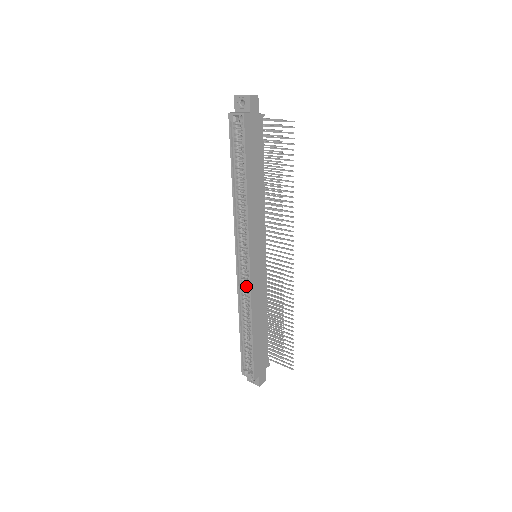
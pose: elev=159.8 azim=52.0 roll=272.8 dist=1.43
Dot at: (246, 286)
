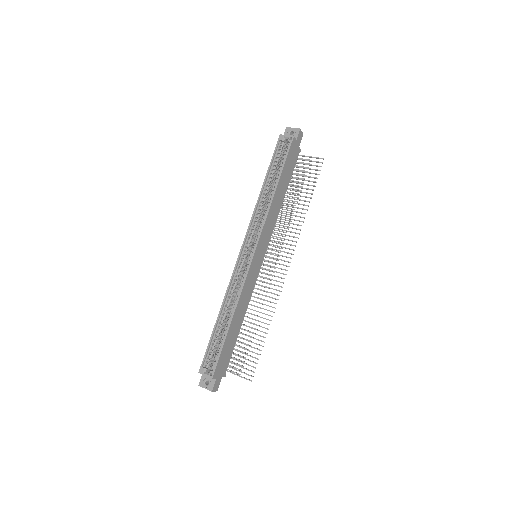
Dot at: (240, 278)
